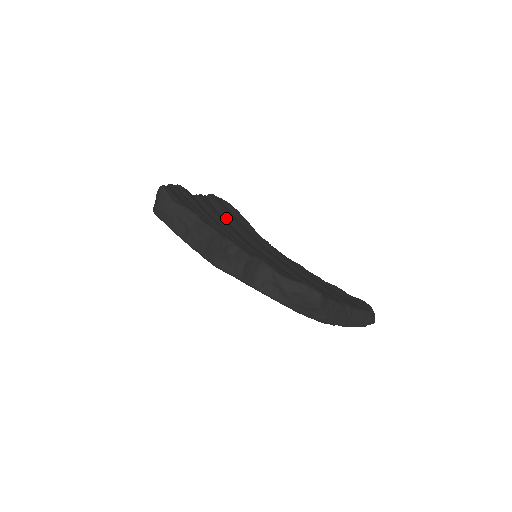
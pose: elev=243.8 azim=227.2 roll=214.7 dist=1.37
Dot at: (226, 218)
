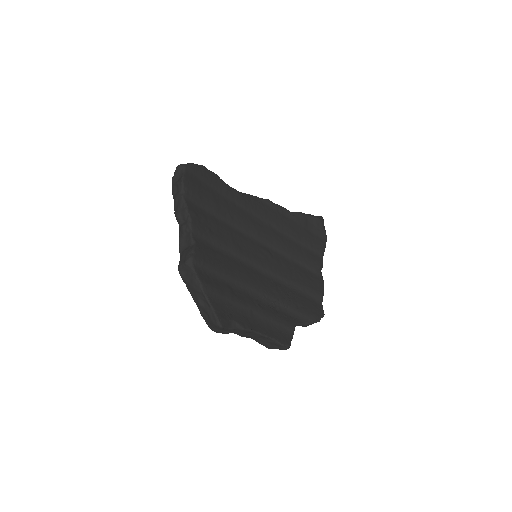
Dot at: (211, 212)
